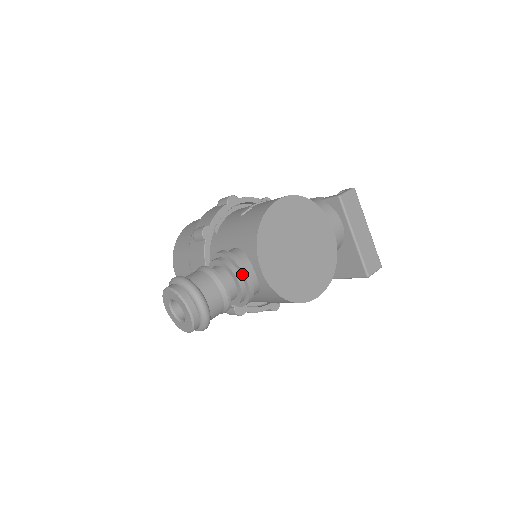
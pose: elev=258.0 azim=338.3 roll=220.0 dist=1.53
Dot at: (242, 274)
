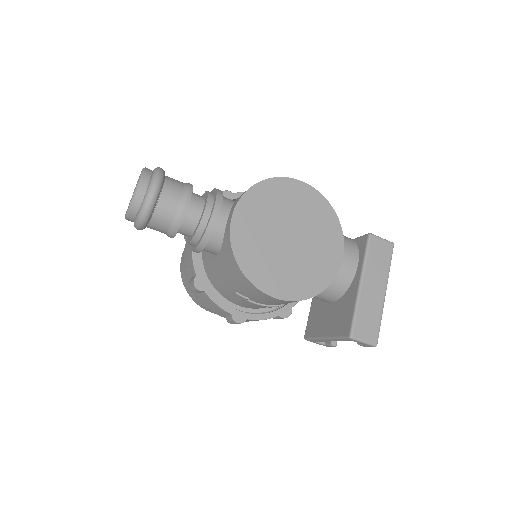
Dot at: (214, 205)
